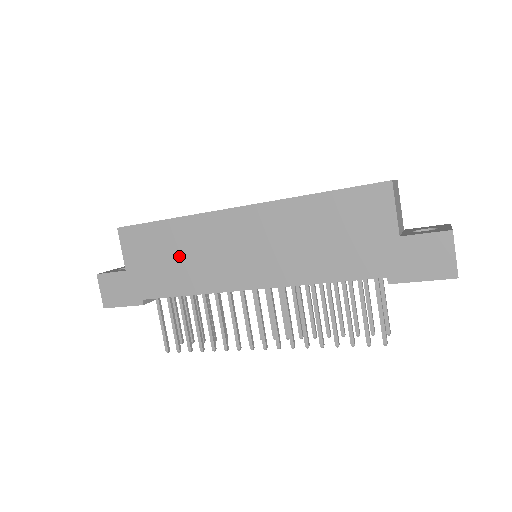
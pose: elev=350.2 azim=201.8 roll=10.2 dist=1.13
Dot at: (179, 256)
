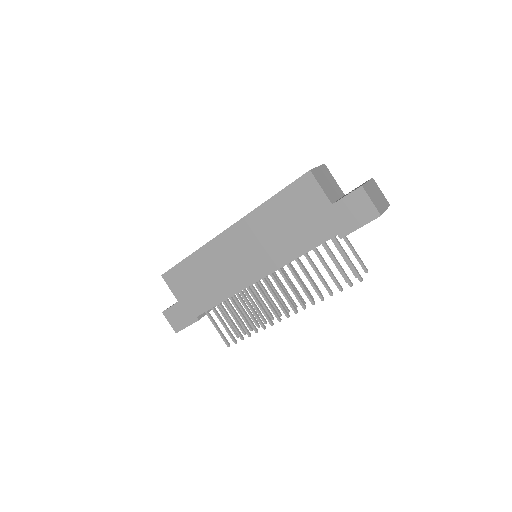
Dot at: (206, 277)
